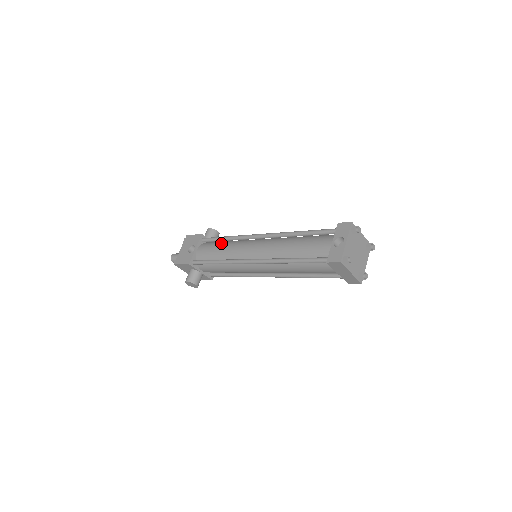
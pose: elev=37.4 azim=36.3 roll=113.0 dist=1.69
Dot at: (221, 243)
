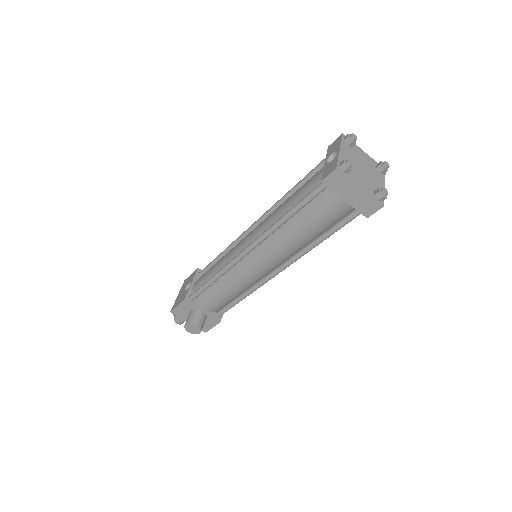
Dot at: occluded
